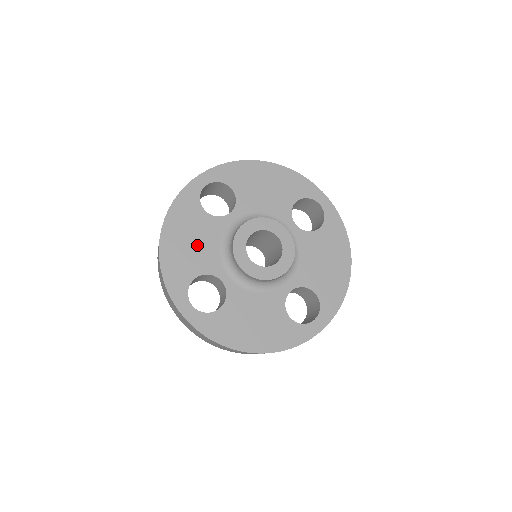
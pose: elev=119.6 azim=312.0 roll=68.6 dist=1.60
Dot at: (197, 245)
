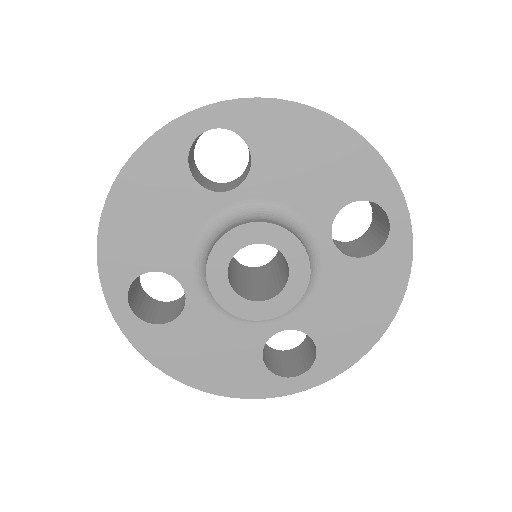
Dot at: (162, 226)
